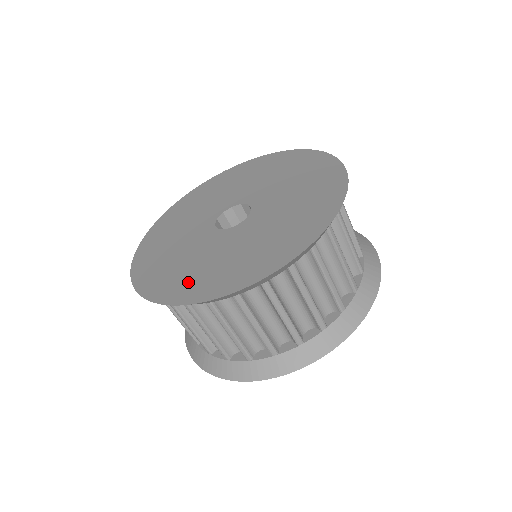
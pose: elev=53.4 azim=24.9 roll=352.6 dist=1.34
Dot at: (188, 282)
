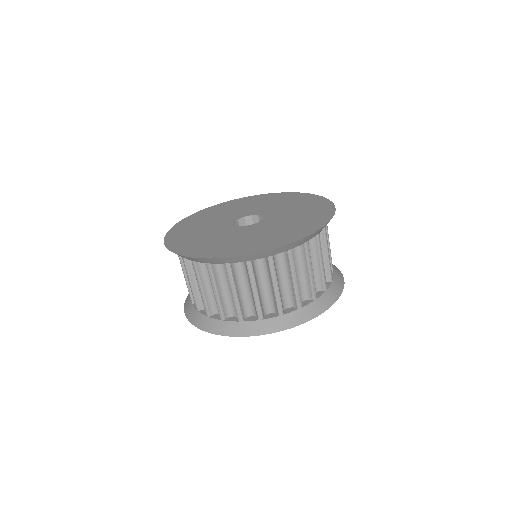
Dot at: (269, 241)
